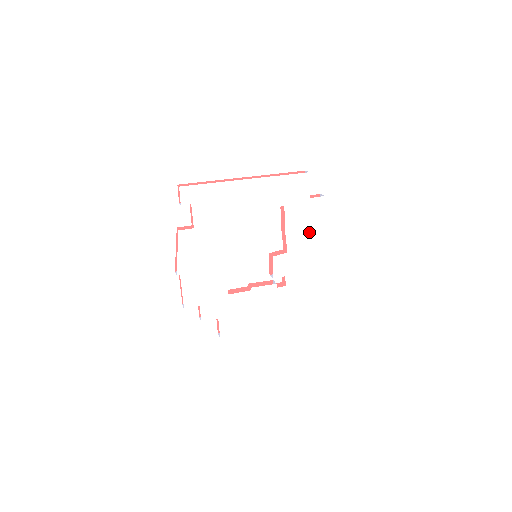
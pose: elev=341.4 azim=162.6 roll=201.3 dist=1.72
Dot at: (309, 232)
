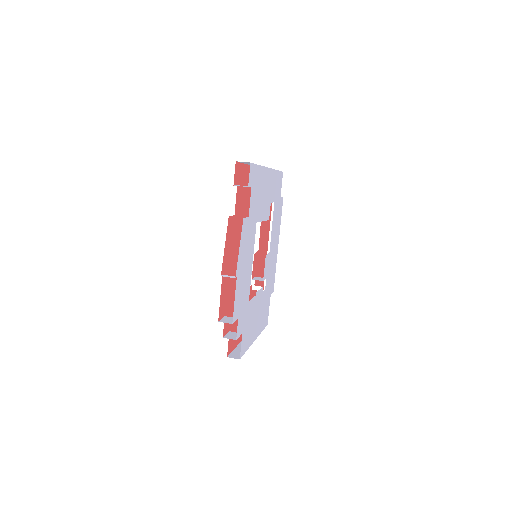
Dot at: (276, 232)
